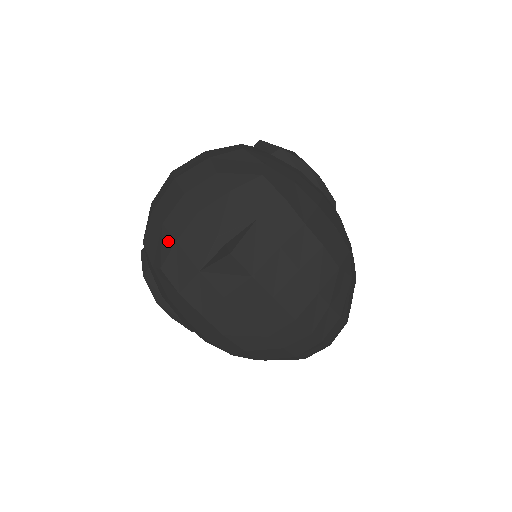
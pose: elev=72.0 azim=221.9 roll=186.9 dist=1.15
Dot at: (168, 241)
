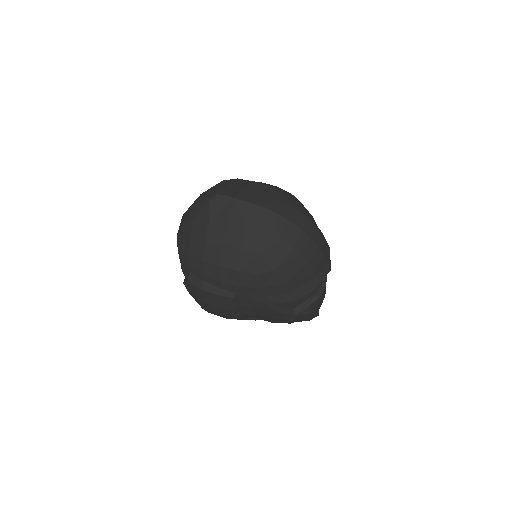
Dot at: (188, 228)
